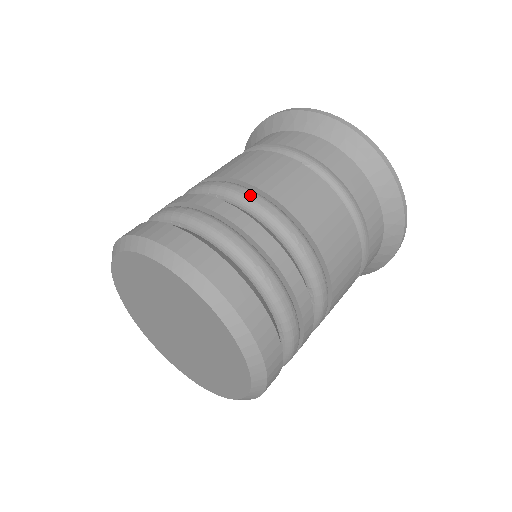
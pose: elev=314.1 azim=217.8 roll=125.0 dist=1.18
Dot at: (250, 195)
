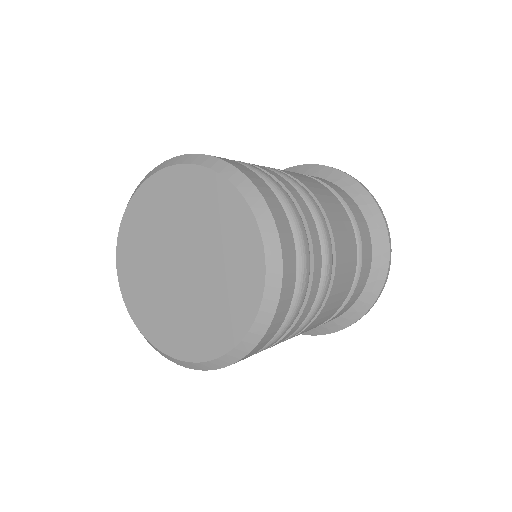
Dot at: (320, 212)
